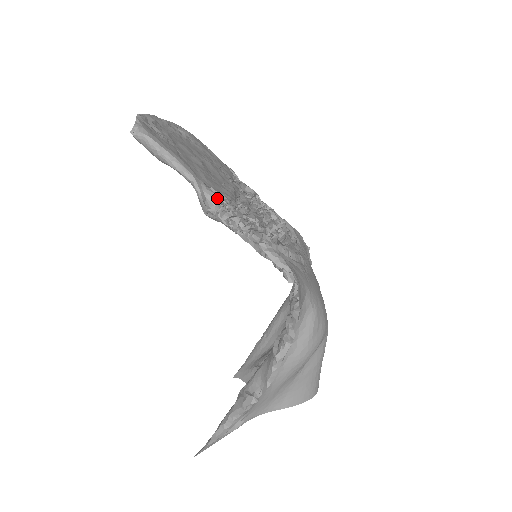
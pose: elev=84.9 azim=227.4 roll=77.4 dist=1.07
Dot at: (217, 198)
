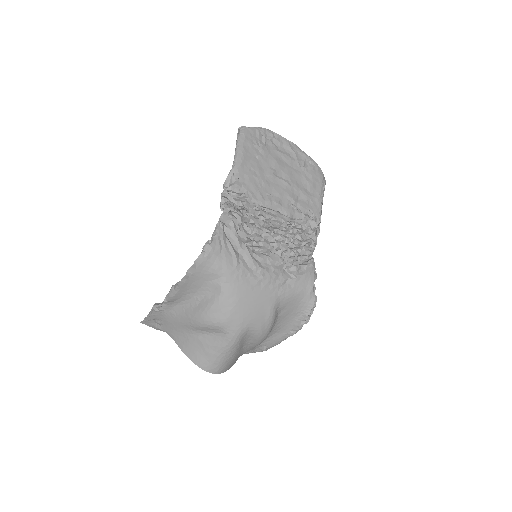
Dot at: (233, 184)
